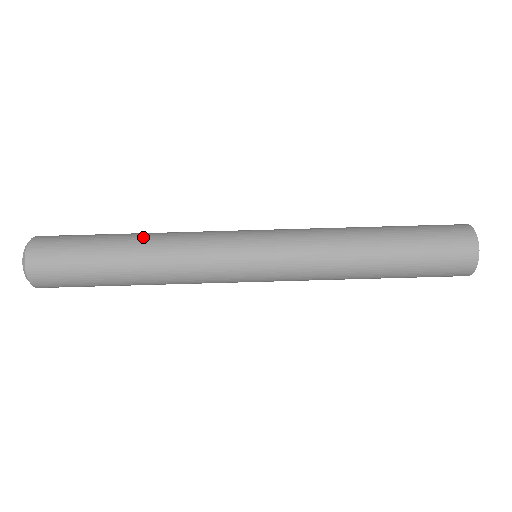
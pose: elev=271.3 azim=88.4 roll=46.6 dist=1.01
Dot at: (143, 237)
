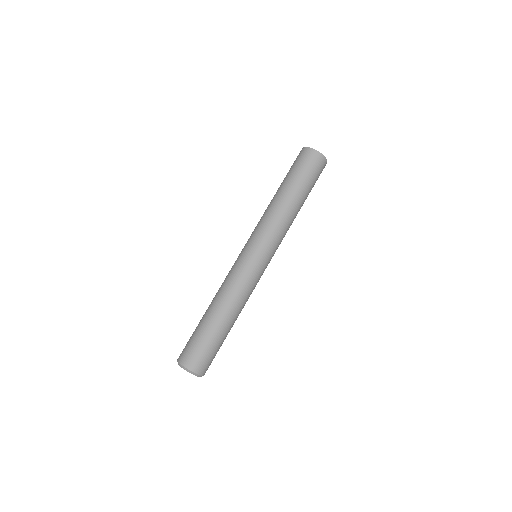
Dot at: occluded
